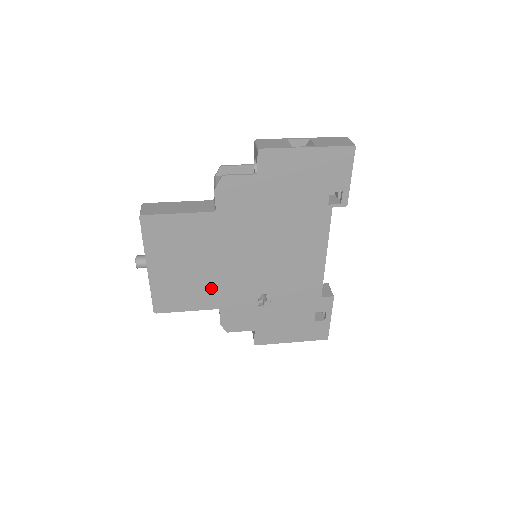
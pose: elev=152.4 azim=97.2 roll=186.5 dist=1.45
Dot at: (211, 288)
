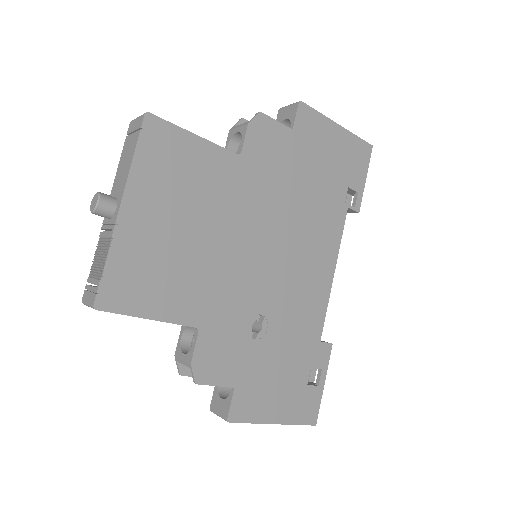
Dot at: (199, 282)
